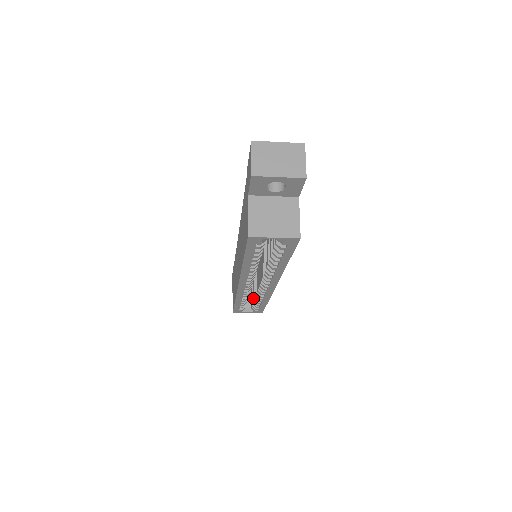
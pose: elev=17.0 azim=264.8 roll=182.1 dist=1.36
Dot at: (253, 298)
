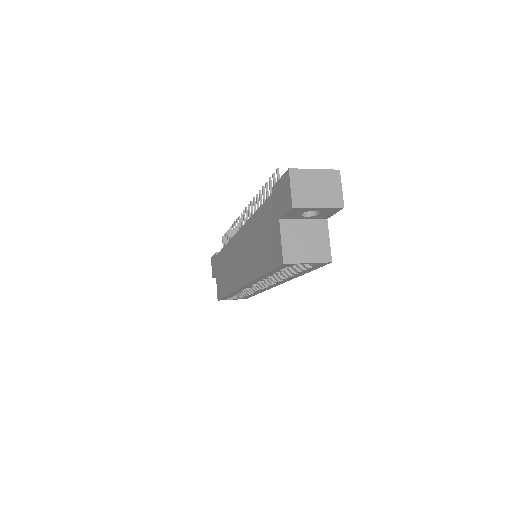
Dot at: occluded
